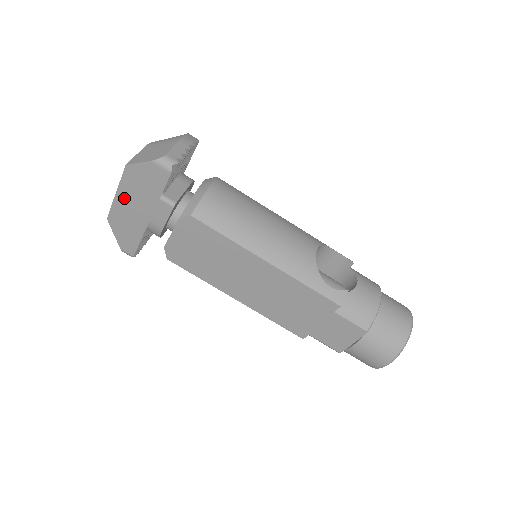
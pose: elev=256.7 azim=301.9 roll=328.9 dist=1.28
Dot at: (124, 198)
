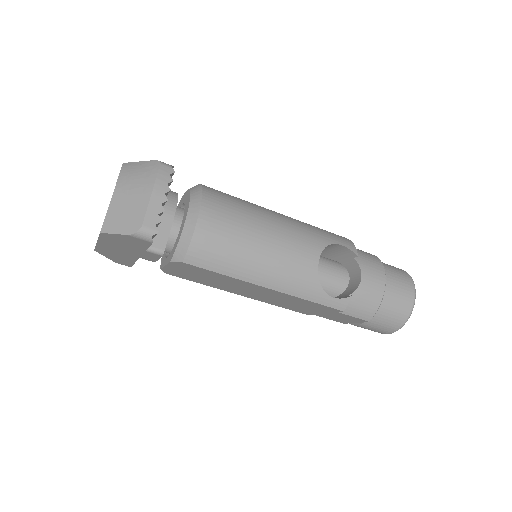
Dot at: (107, 245)
